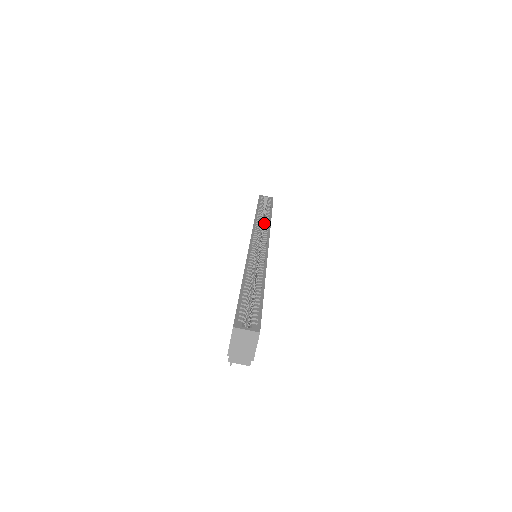
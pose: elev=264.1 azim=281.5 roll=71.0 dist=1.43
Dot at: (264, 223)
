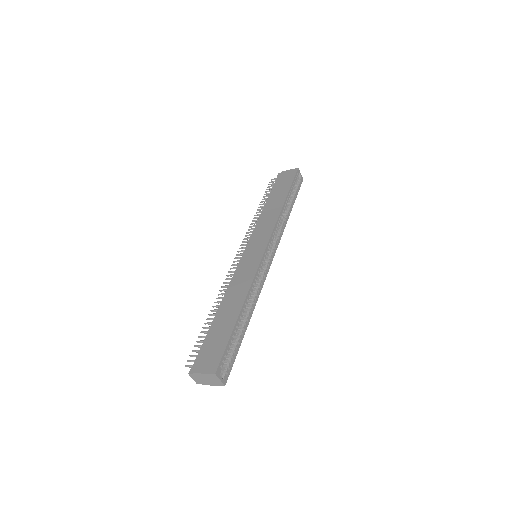
Dot at: (282, 223)
